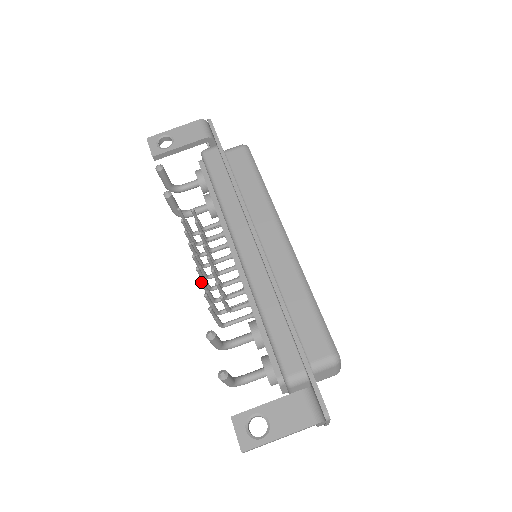
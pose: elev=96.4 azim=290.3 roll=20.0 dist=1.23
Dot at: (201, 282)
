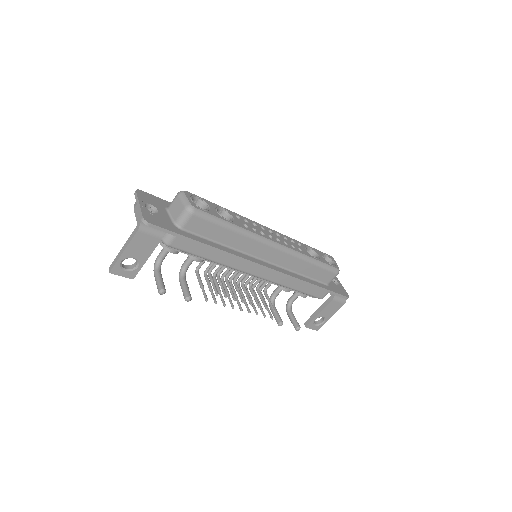
Dot at: occluded
